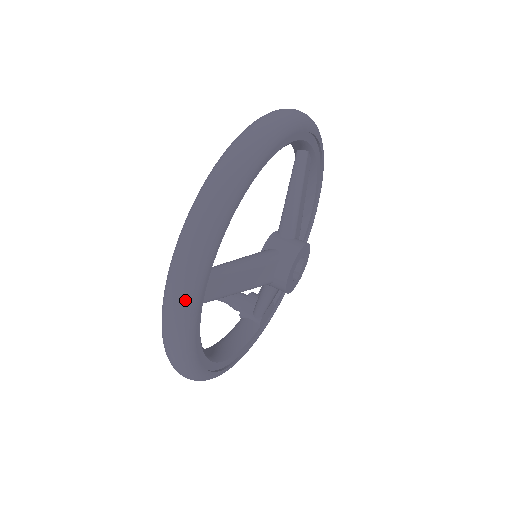
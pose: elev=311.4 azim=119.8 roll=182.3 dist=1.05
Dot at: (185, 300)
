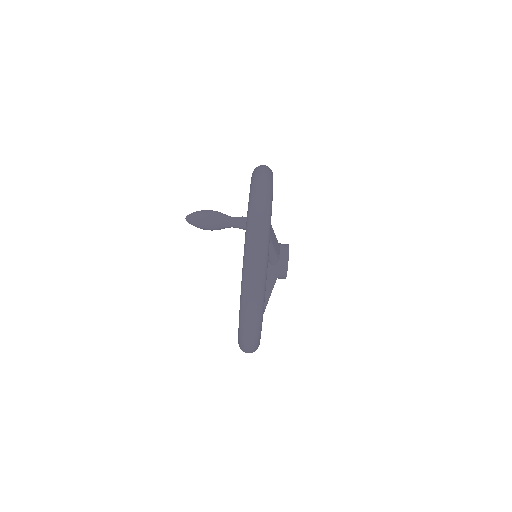
Dot at: occluded
